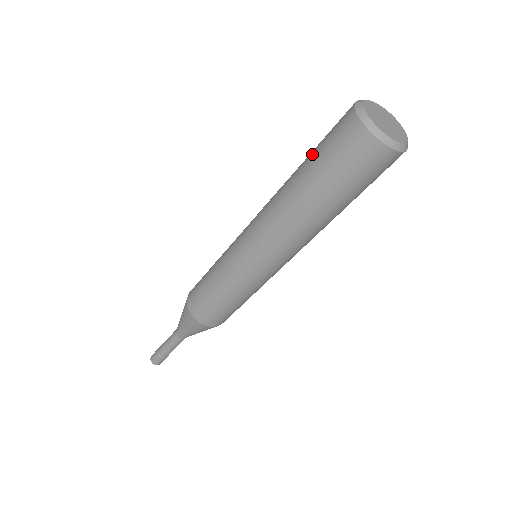
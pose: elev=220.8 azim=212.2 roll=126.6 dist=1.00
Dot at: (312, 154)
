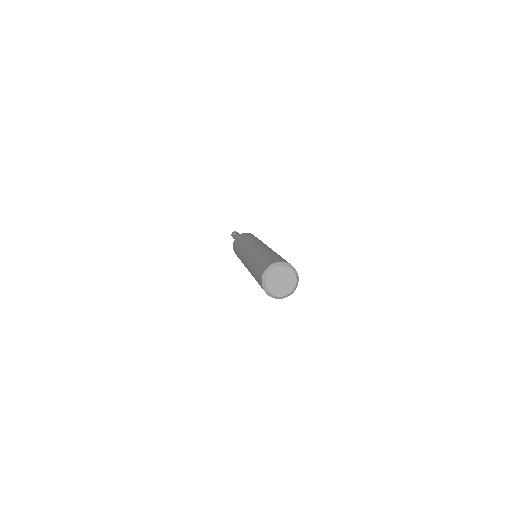
Dot at: (259, 261)
